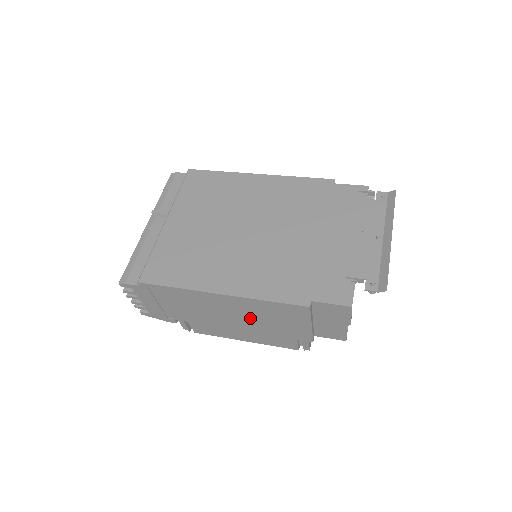
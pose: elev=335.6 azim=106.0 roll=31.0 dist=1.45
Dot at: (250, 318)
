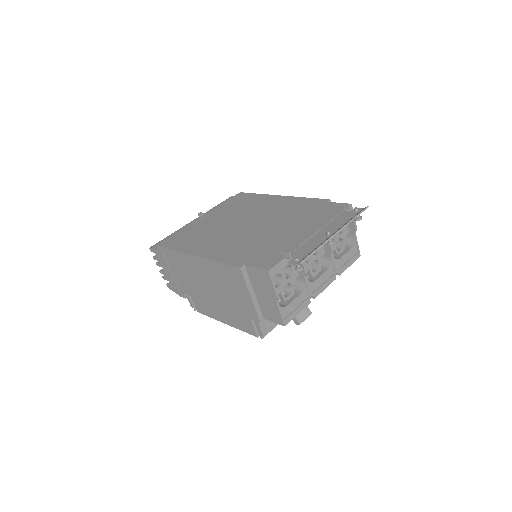
Dot at: (217, 288)
